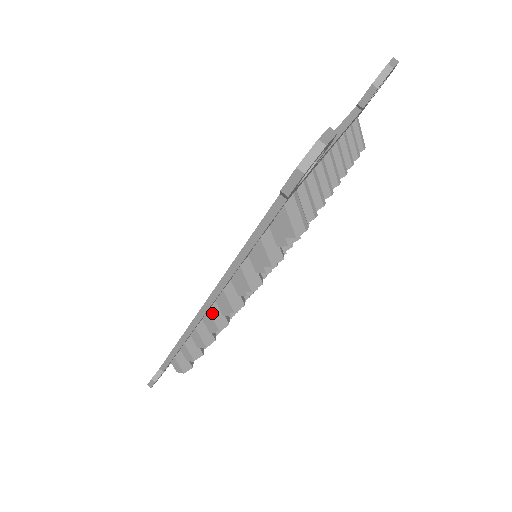
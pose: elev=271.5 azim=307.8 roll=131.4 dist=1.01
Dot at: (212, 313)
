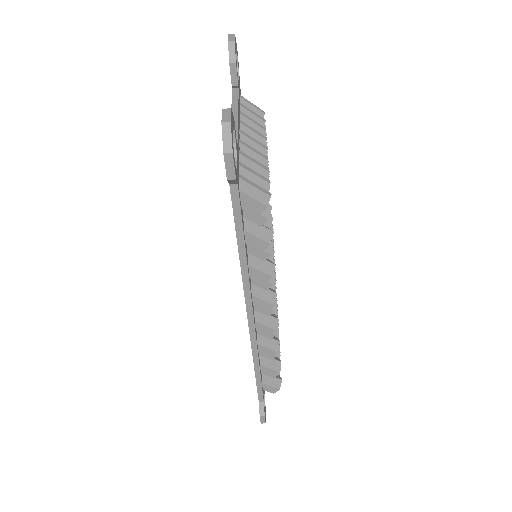
Dot at: (259, 321)
